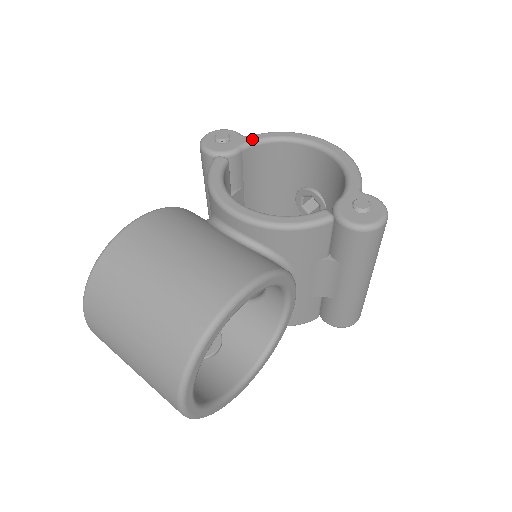
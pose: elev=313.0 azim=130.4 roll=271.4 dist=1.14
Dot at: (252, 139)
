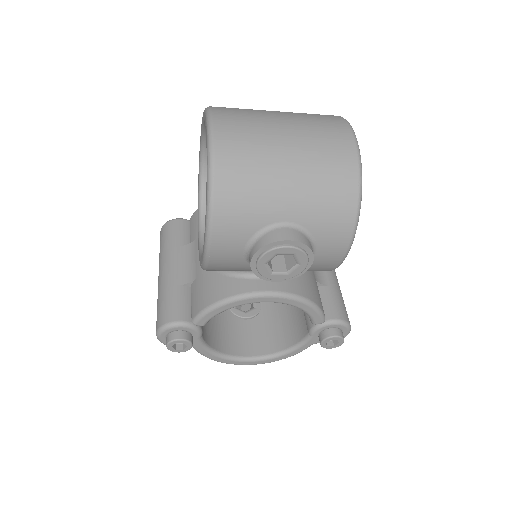
Dot at: occluded
